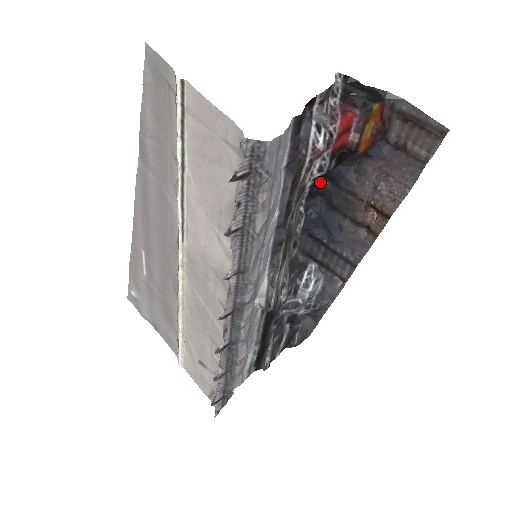
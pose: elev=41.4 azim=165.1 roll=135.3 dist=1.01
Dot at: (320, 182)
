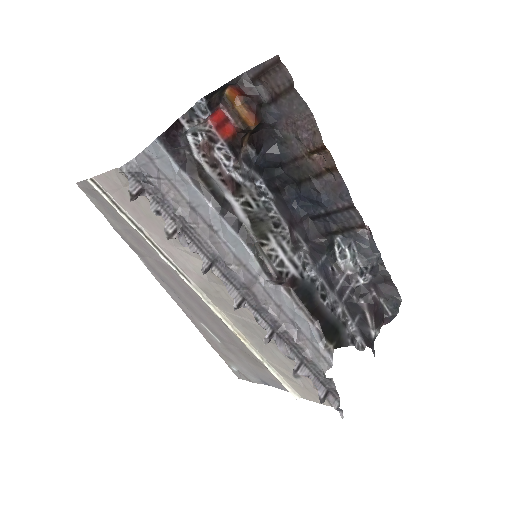
Dot at: (274, 175)
